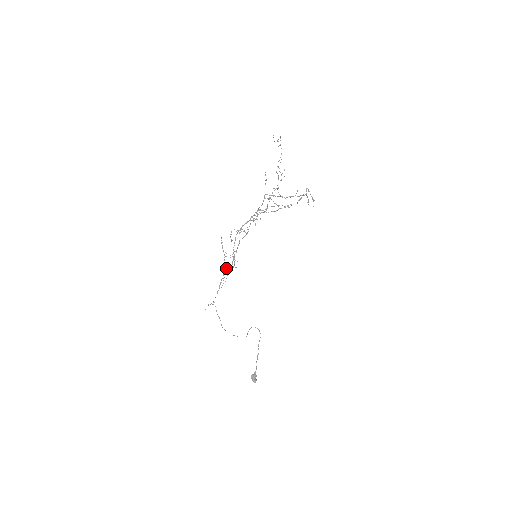
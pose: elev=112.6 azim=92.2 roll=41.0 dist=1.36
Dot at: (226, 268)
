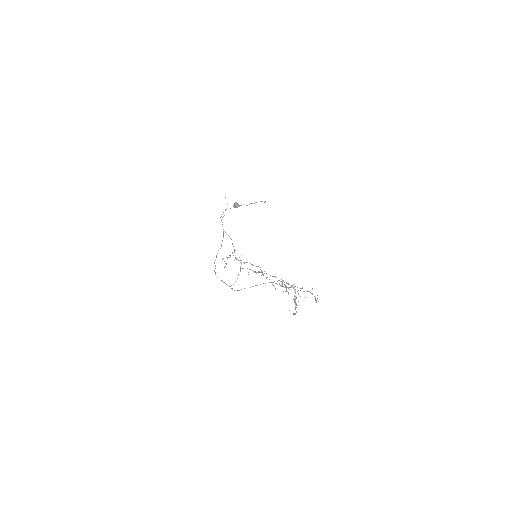
Dot at: (214, 263)
